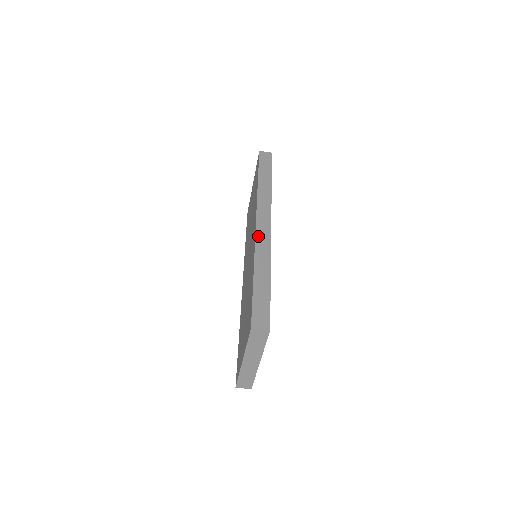
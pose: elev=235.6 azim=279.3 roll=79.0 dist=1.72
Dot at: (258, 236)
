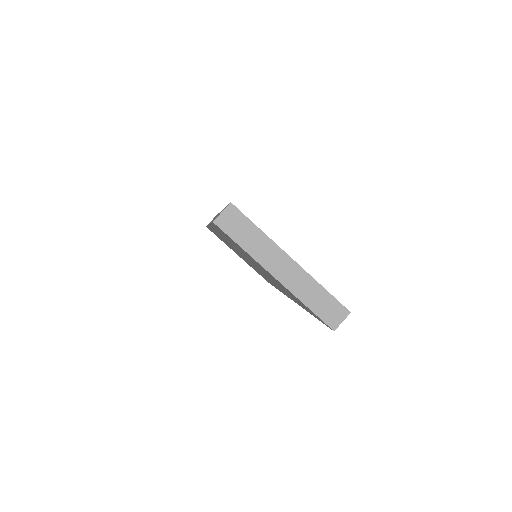
Dot at: occluded
